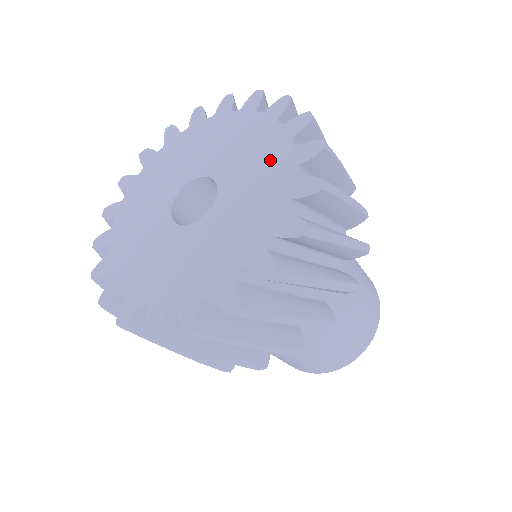
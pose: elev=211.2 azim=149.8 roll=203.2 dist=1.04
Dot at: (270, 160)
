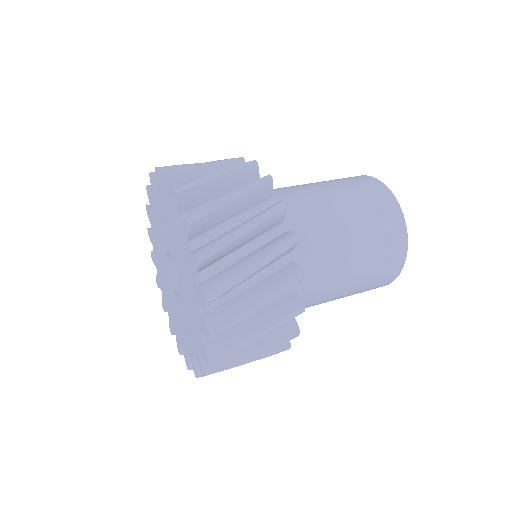
Dot at: (185, 259)
